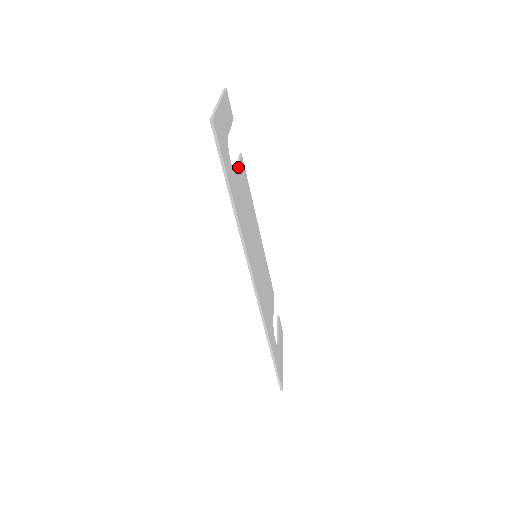
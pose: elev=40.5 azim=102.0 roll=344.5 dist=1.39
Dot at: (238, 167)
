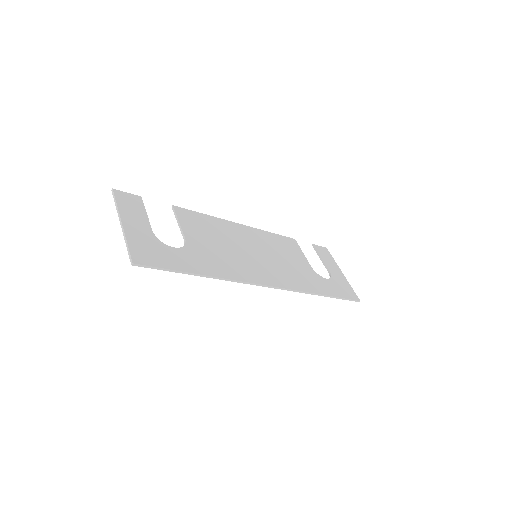
Dot at: (181, 229)
